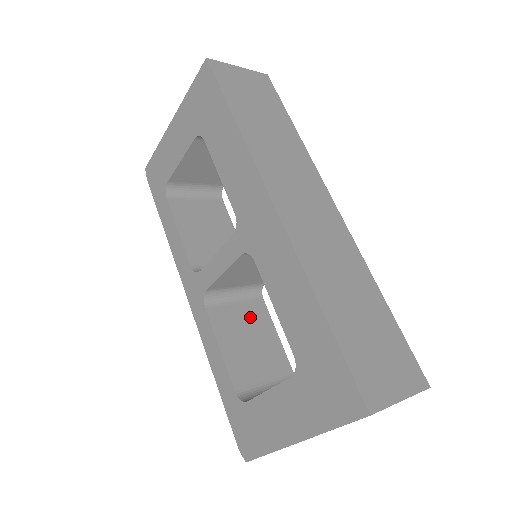
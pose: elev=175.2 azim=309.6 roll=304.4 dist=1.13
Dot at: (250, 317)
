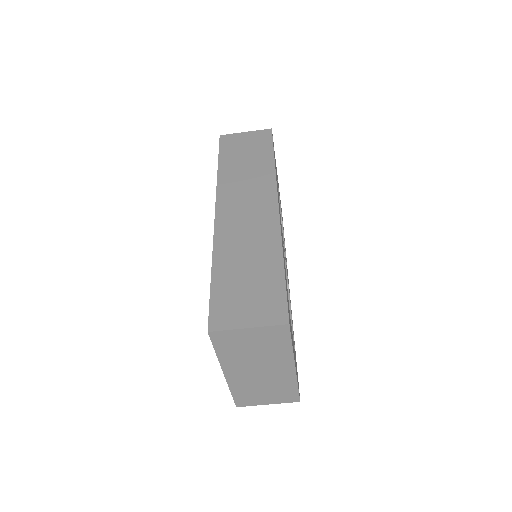
Dot at: occluded
